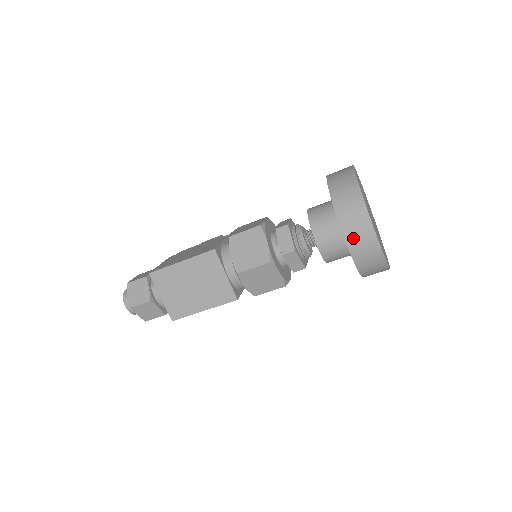
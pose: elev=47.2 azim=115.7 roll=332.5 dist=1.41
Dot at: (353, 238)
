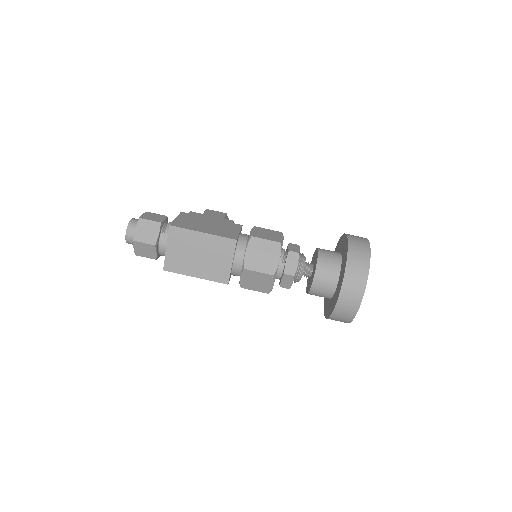
Dot at: (345, 297)
